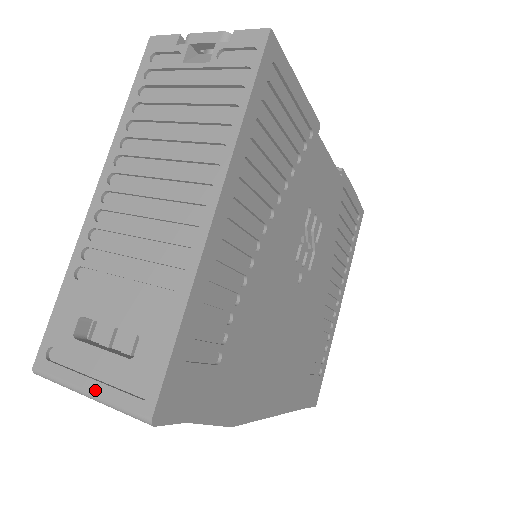
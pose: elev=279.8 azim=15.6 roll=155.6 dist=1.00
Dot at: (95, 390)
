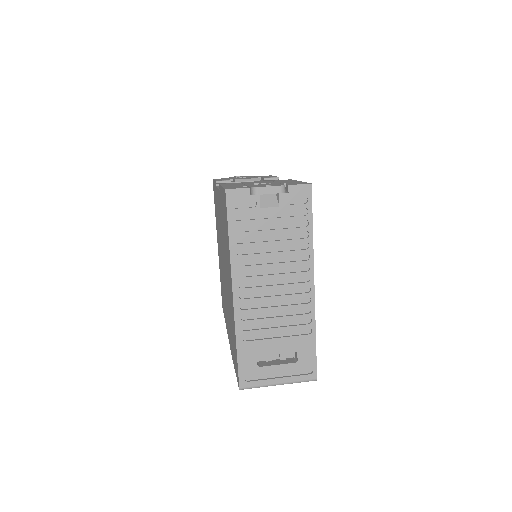
Dot at: (283, 381)
